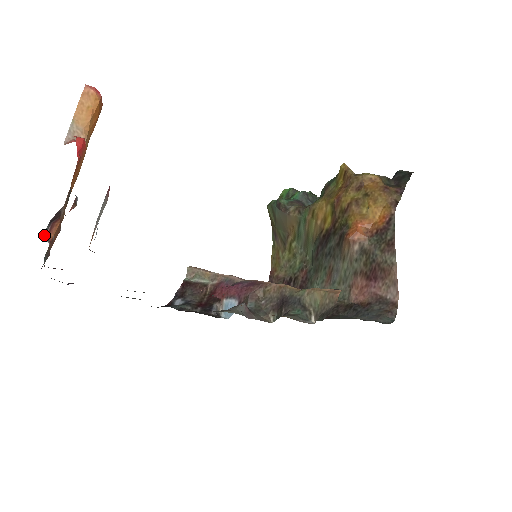
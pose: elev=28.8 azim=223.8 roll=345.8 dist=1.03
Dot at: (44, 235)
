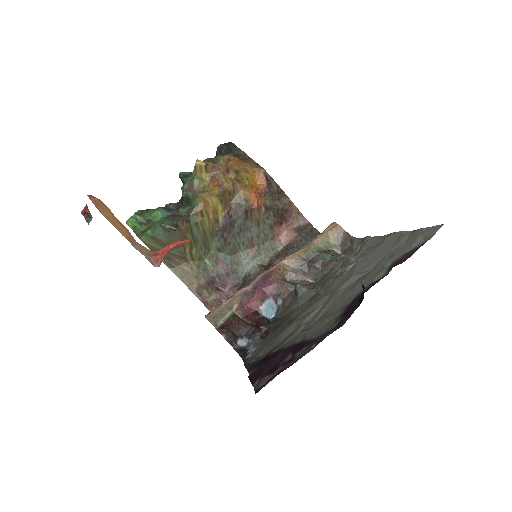
Dot at: occluded
